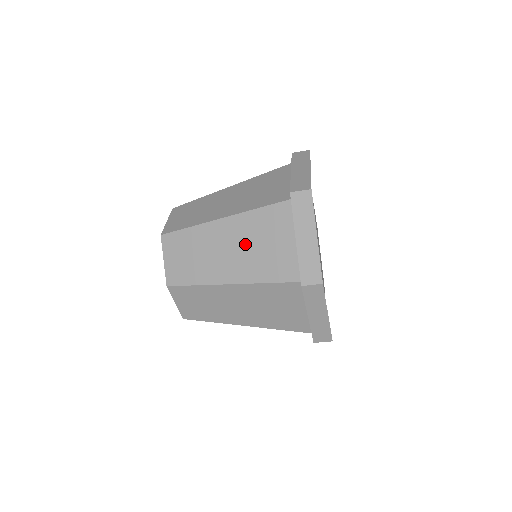
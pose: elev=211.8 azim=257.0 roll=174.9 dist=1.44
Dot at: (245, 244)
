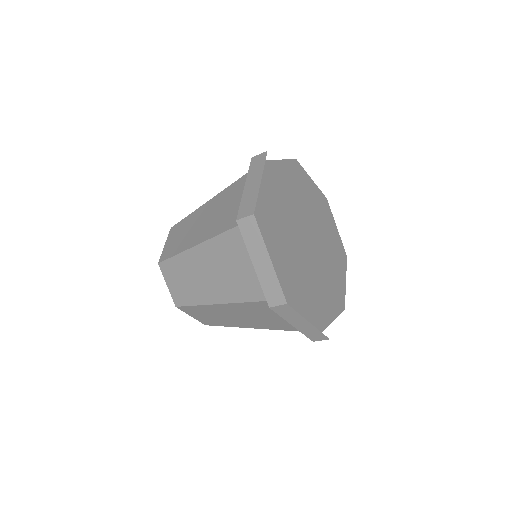
Dot at: (219, 268)
